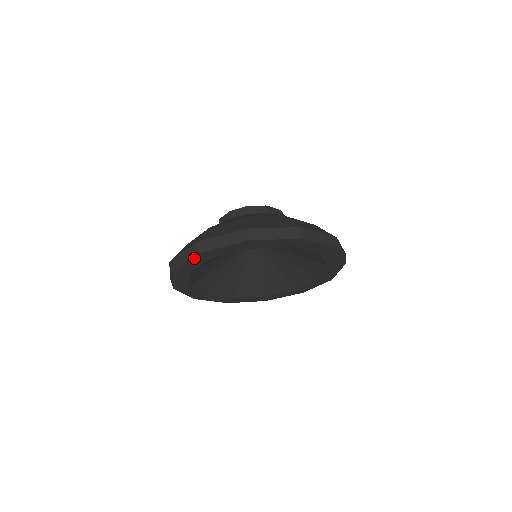
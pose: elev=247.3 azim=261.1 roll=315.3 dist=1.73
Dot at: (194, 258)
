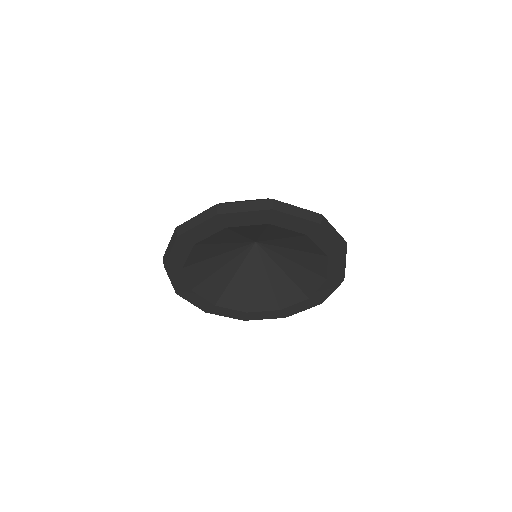
Dot at: (176, 244)
